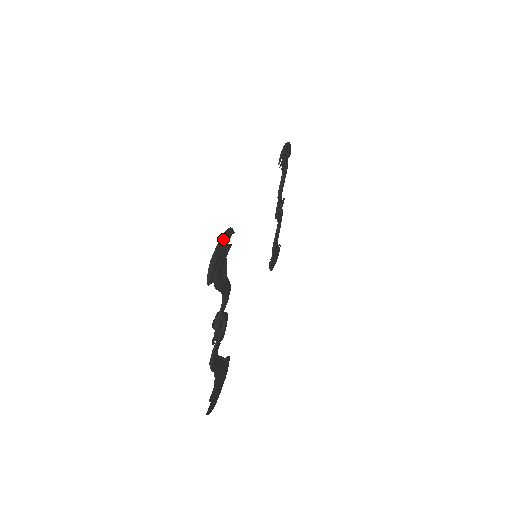
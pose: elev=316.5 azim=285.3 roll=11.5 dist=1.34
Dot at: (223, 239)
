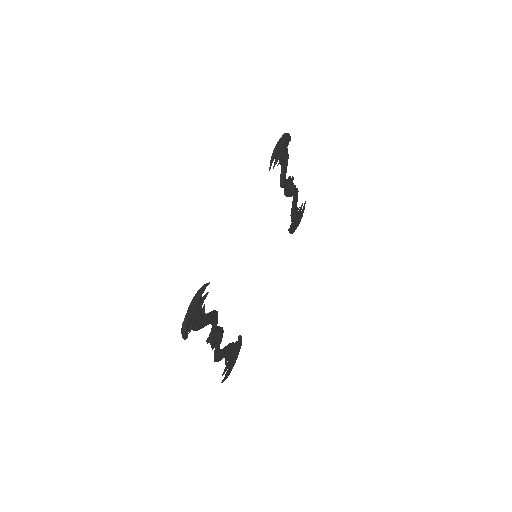
Dot at: (192, 304)
